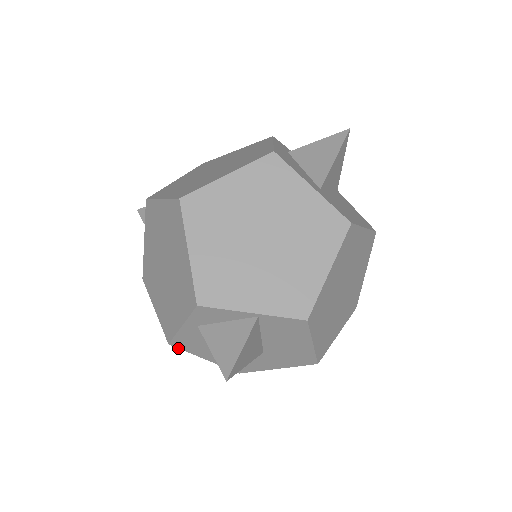
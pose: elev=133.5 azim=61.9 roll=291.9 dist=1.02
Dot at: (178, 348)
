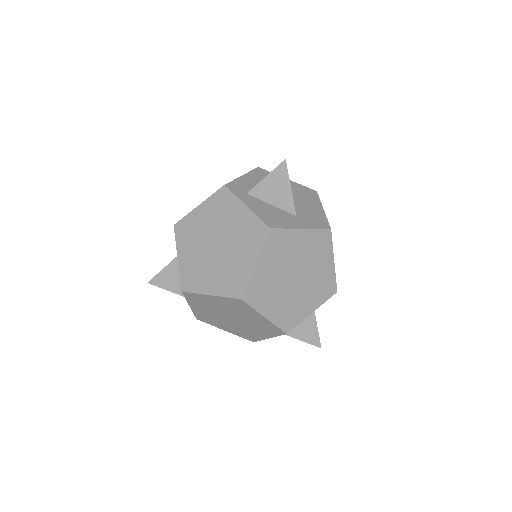
Dot at: occluded
